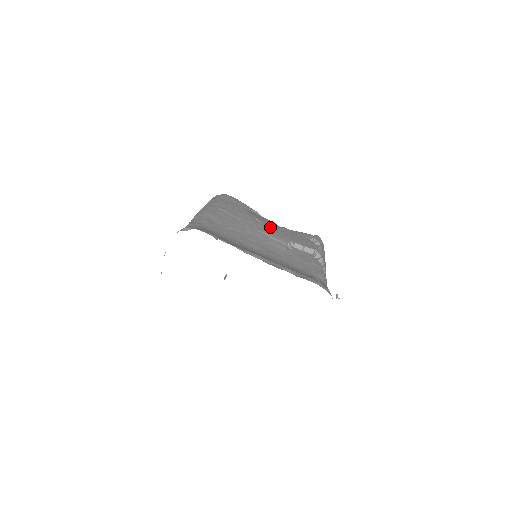
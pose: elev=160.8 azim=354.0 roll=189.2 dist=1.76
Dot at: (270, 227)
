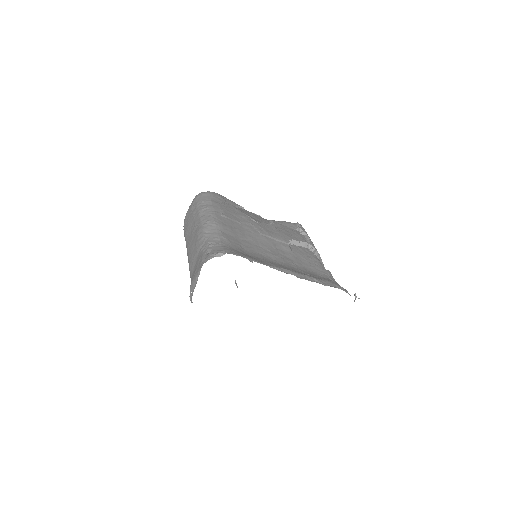
Dot at: (266, 226)
